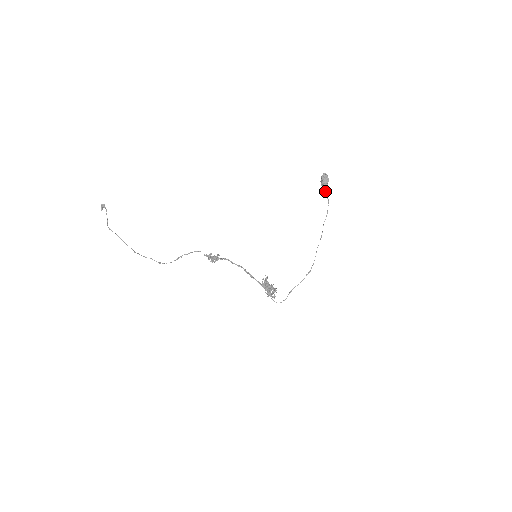
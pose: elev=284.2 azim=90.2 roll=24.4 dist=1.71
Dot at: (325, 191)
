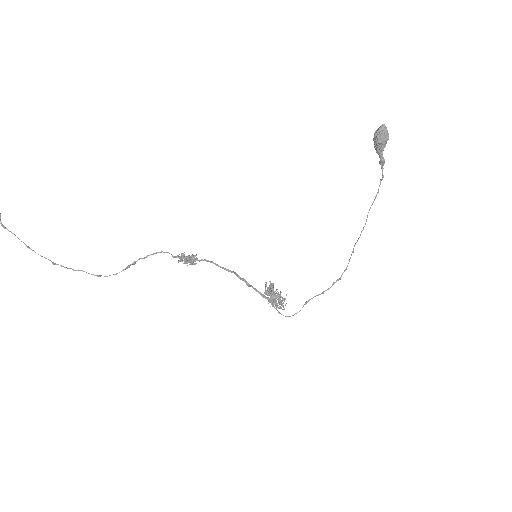
Dot at: (379, 156)
